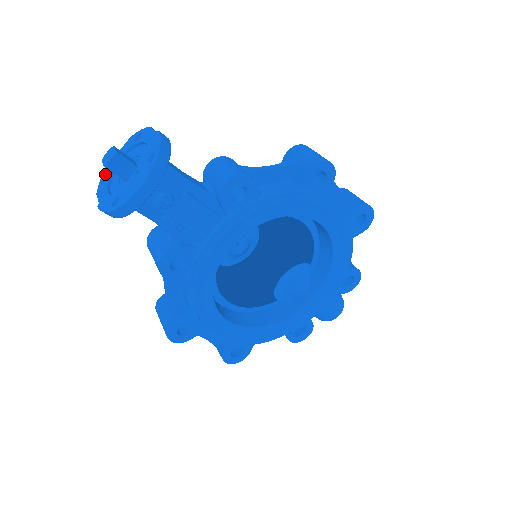
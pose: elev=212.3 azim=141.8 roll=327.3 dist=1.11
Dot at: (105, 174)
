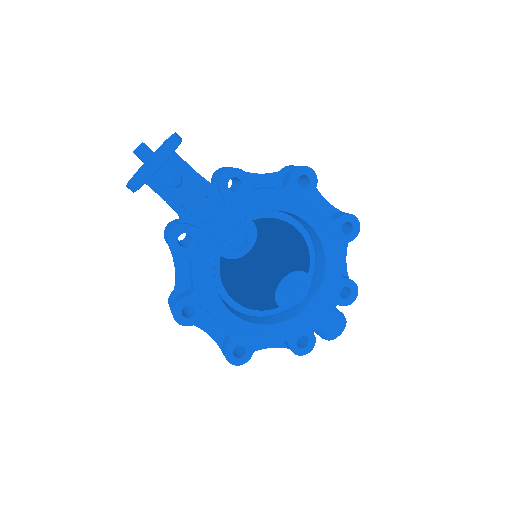
Dot at: (136, 172)
